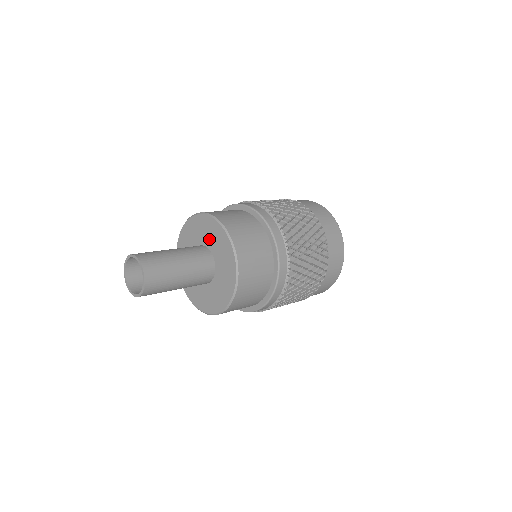
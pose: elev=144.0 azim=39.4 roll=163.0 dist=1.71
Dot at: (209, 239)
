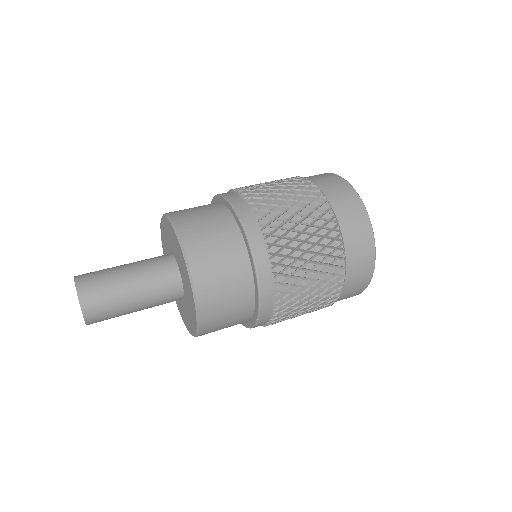
Dot at: (171, 244)
